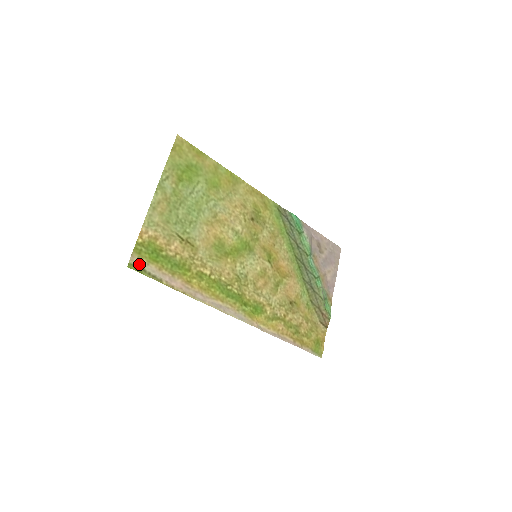
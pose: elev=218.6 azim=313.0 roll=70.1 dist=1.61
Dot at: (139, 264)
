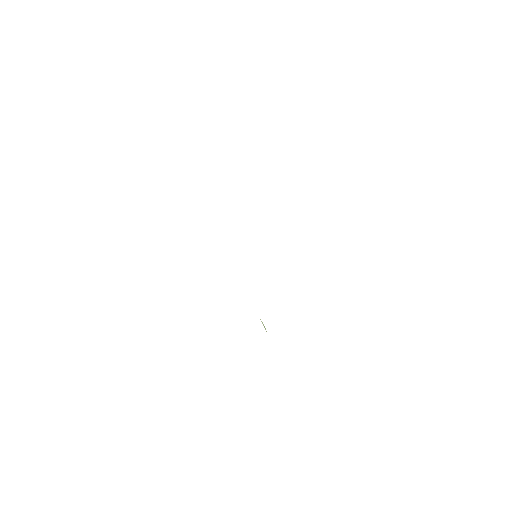
Dot at: occluded
